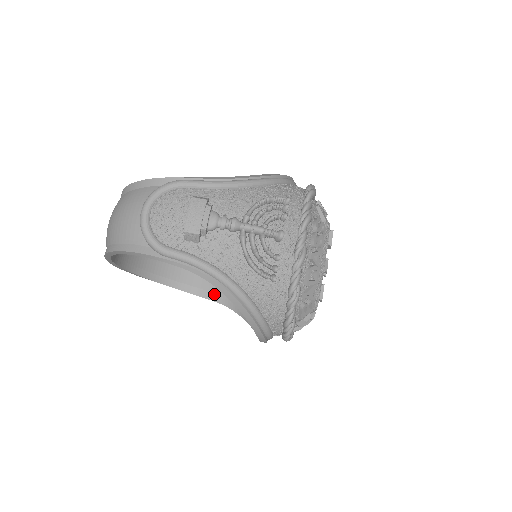
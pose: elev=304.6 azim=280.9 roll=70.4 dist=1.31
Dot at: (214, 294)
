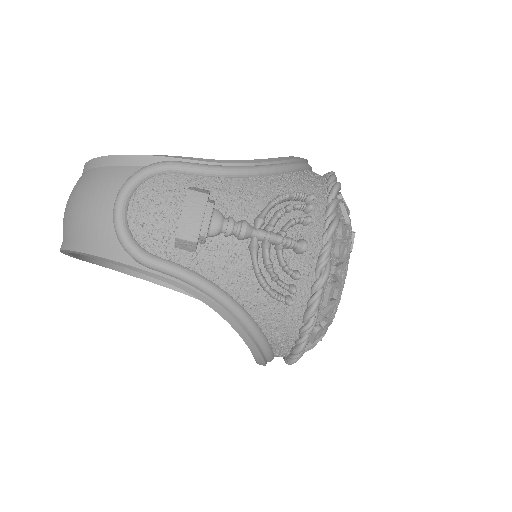
Dot at: occluded
